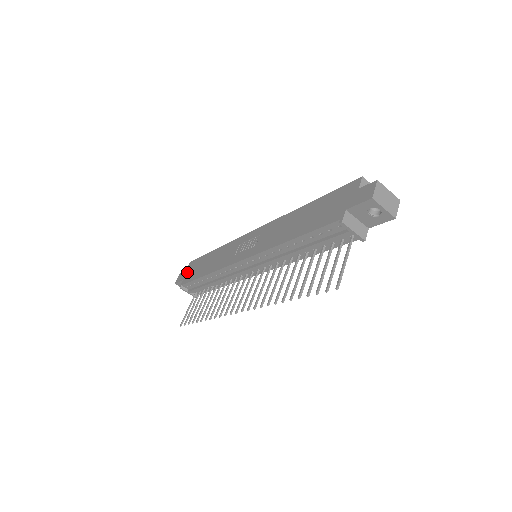
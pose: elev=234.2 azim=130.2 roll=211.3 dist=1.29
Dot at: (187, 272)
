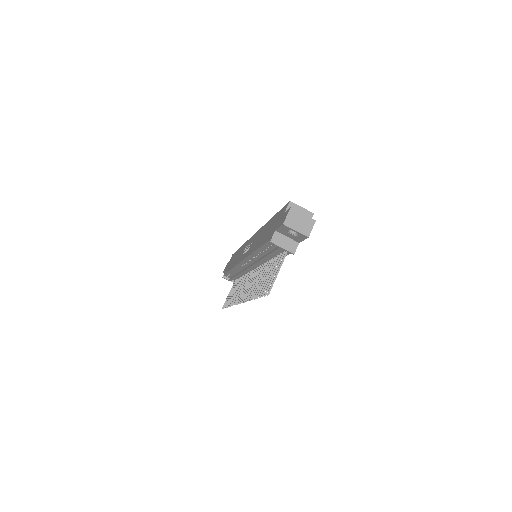
Dot at: (228, 264)
